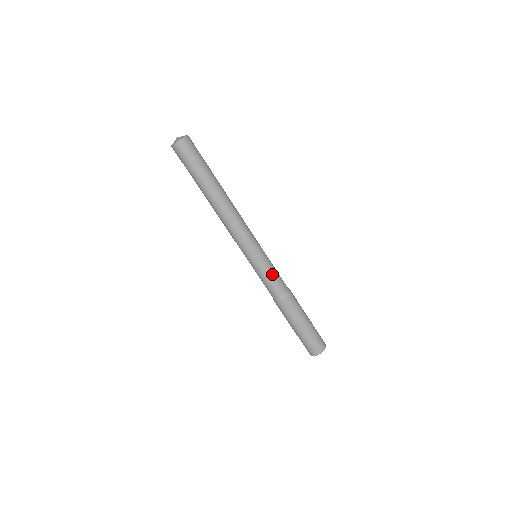
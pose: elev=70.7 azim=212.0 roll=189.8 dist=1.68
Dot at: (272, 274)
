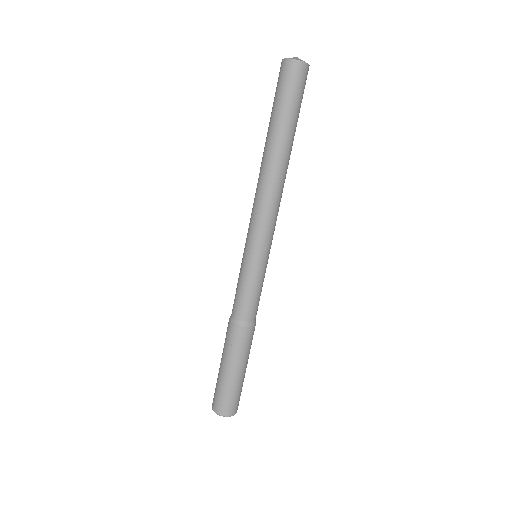
Dot at: (246, 288)
